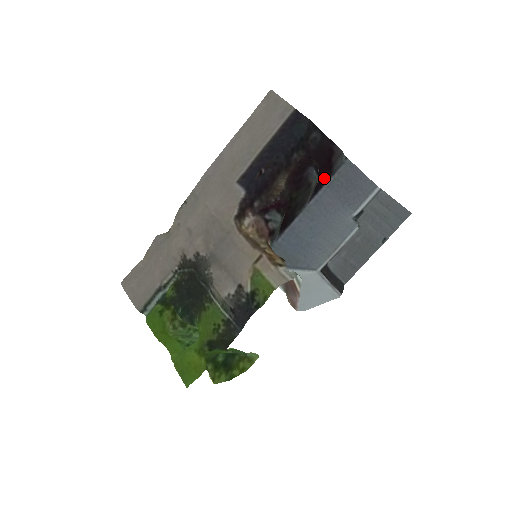
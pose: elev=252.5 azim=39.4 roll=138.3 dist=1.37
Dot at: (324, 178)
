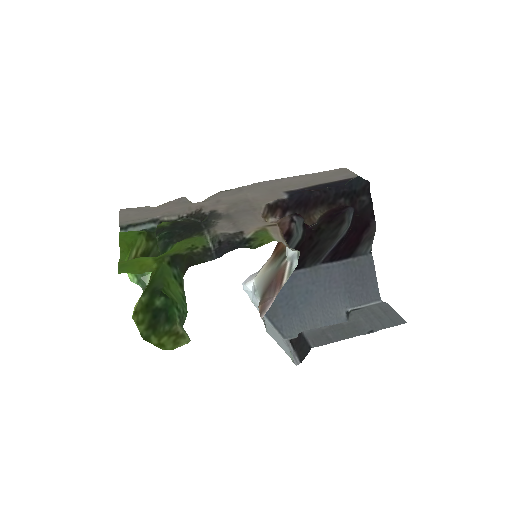
Dot at: (346, 251)
